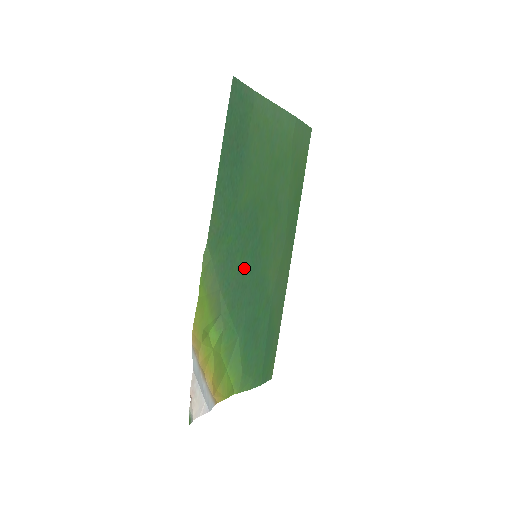
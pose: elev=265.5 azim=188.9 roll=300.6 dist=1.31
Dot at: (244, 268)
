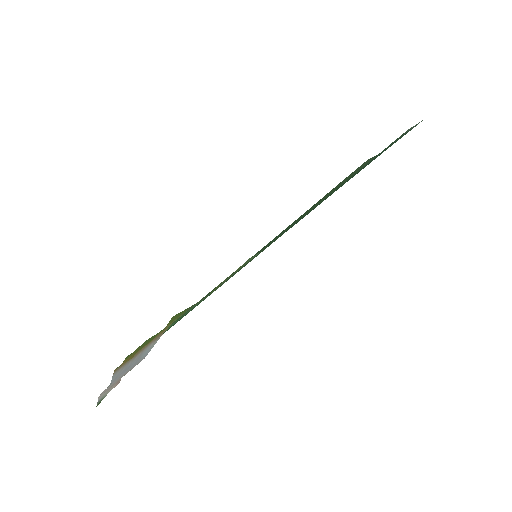
Dot at: occluded
